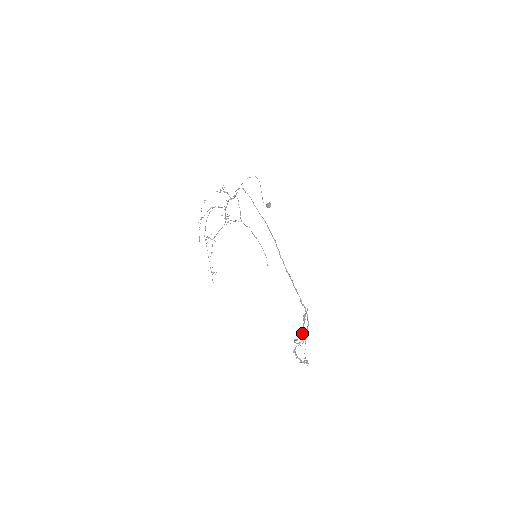
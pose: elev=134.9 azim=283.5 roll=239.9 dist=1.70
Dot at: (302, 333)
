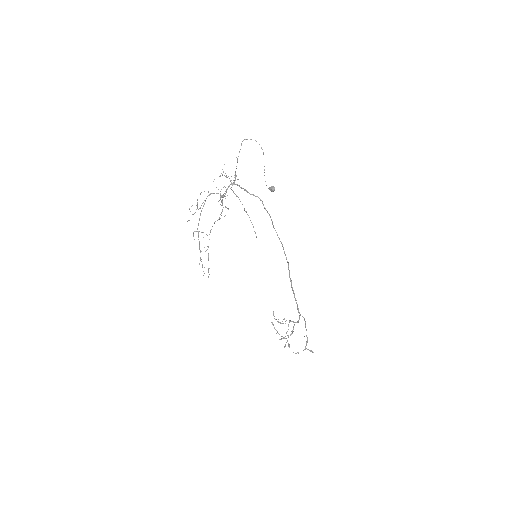
Dot at: occluded
